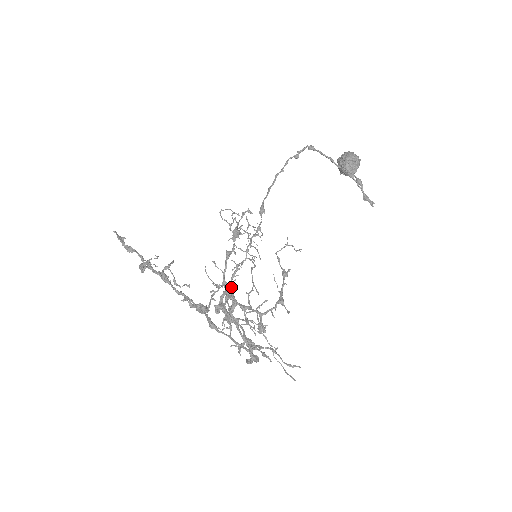
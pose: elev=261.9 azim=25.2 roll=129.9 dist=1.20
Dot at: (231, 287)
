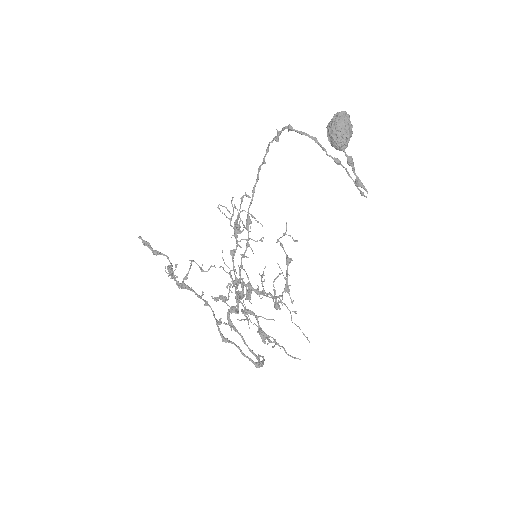
Dot at: (236, 297)
